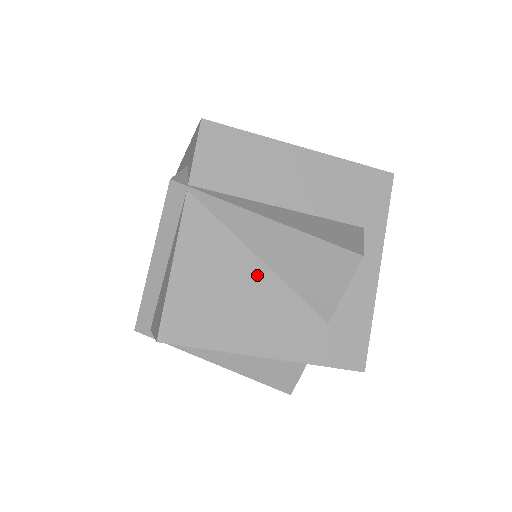
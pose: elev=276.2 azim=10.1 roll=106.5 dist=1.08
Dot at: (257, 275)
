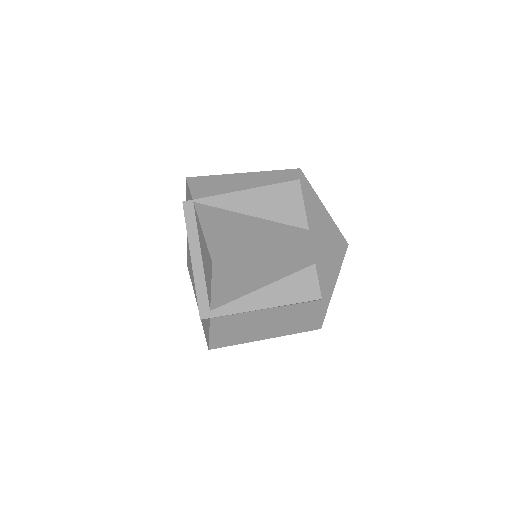
Dot at: (253, 222)
